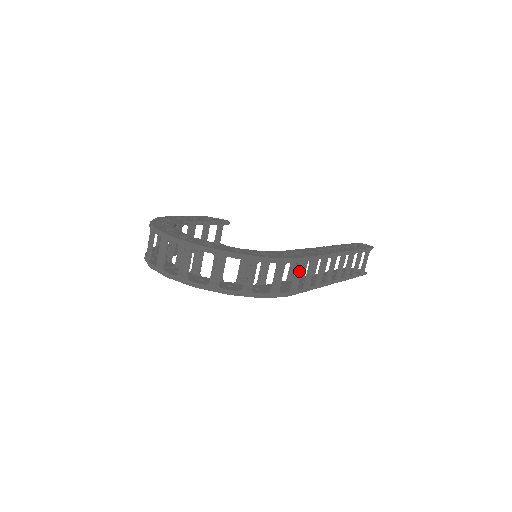
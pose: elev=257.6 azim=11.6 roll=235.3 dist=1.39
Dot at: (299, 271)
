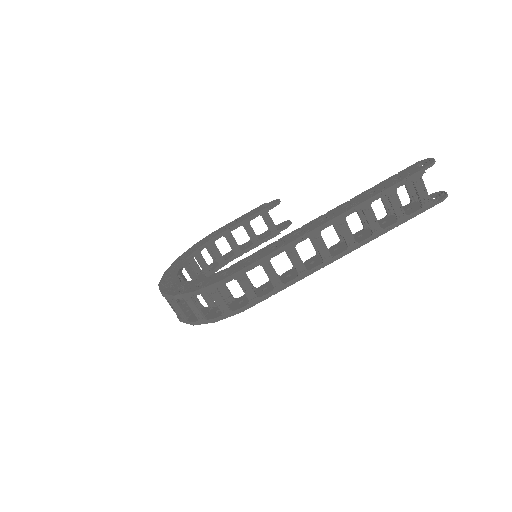
Dot at: (244, 284)
